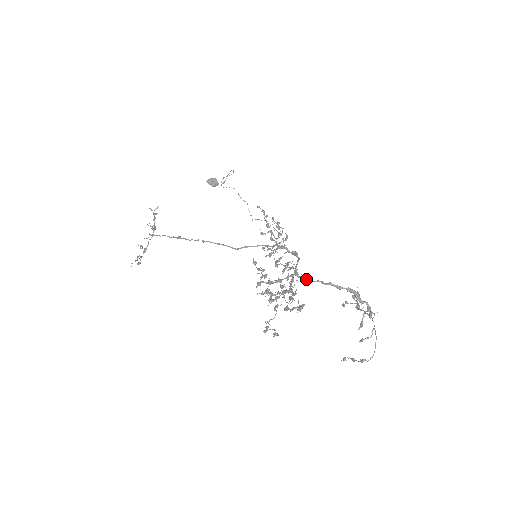
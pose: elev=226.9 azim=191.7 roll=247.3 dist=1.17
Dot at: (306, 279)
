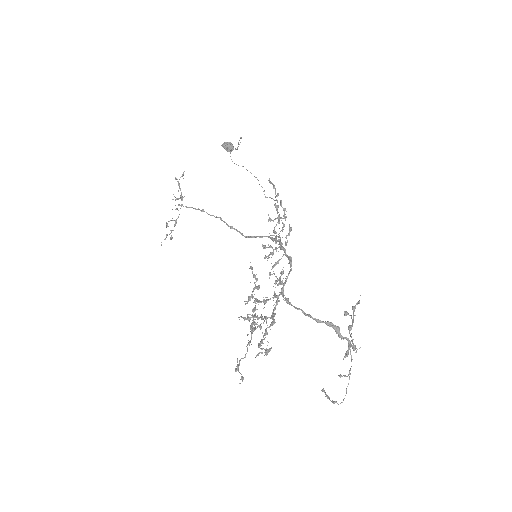
Dot at: (289, 303)
